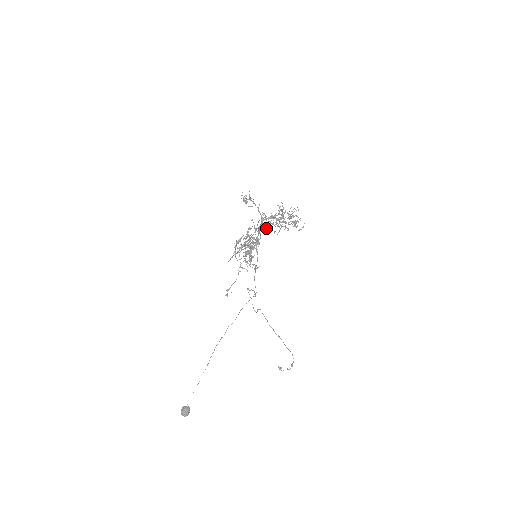
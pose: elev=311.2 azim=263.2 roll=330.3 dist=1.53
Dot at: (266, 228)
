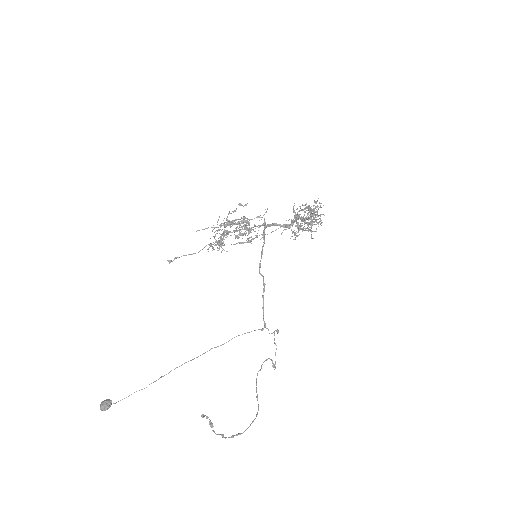
Dot at: occluded
